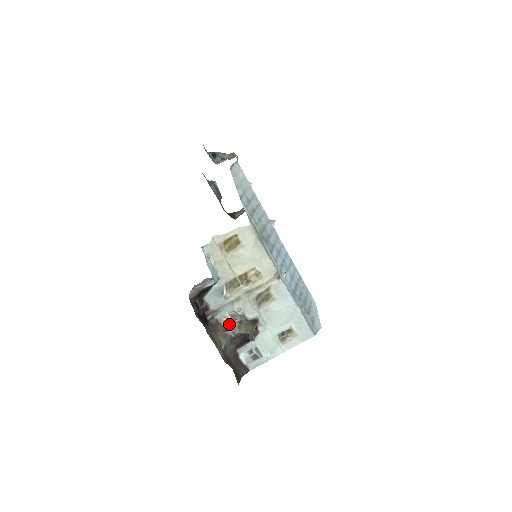
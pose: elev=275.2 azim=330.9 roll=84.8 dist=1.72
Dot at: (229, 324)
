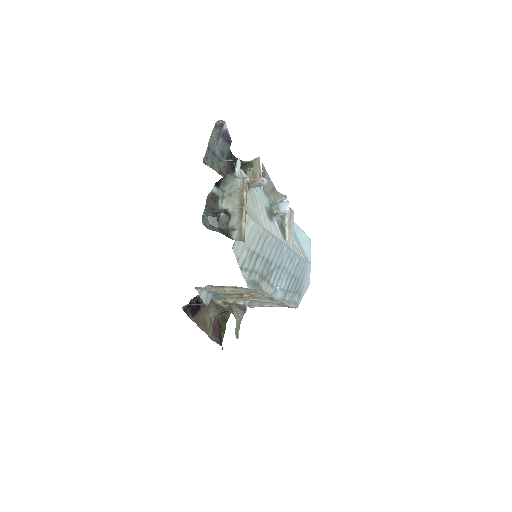
Dot at: (220, 304)
